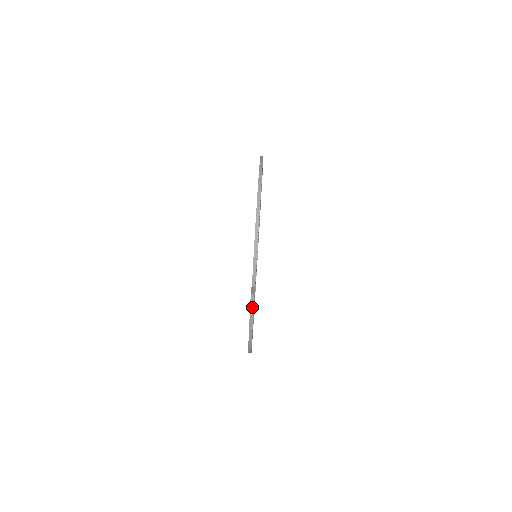
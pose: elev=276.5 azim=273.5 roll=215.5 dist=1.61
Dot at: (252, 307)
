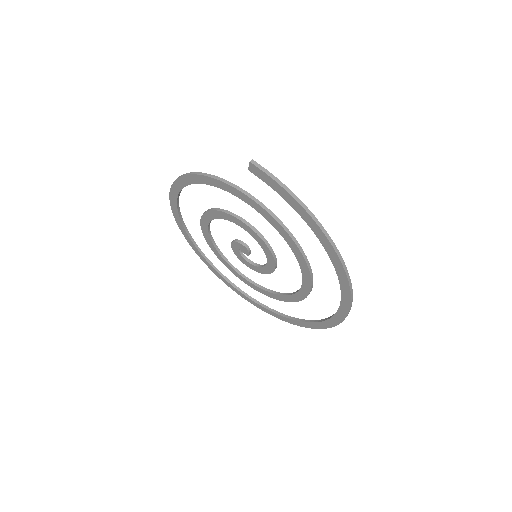
Dot at: (266, 171)
